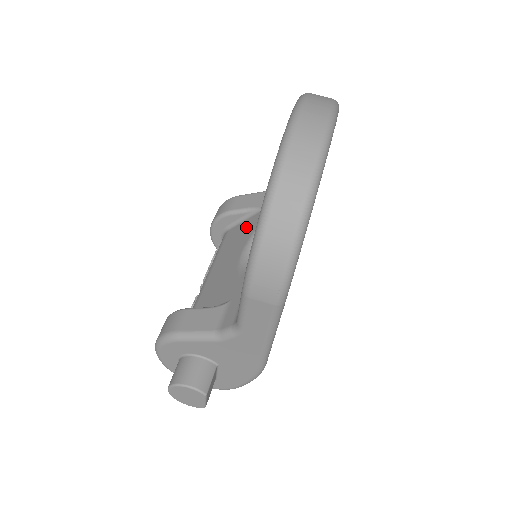
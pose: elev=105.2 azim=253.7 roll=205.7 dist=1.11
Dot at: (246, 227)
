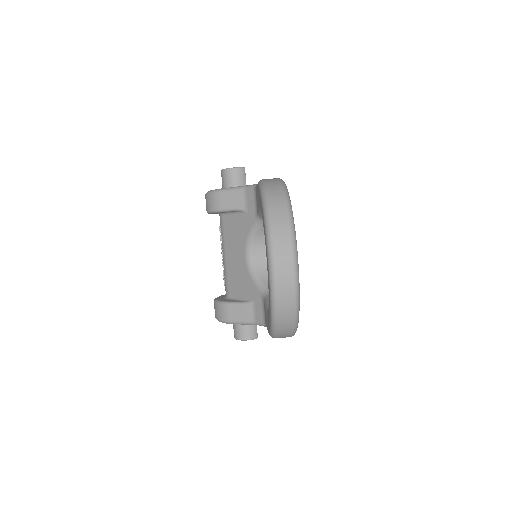
Dot at: (238, 225)
